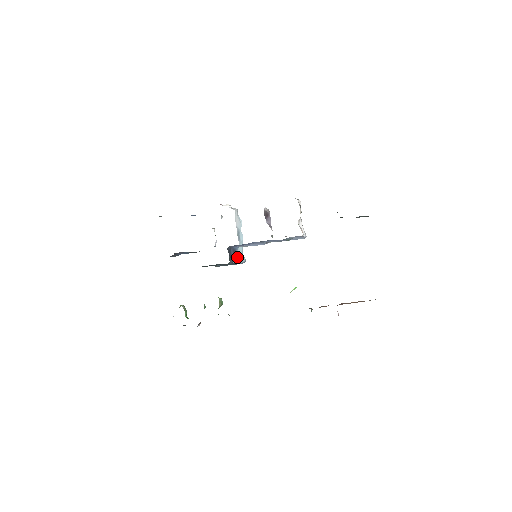
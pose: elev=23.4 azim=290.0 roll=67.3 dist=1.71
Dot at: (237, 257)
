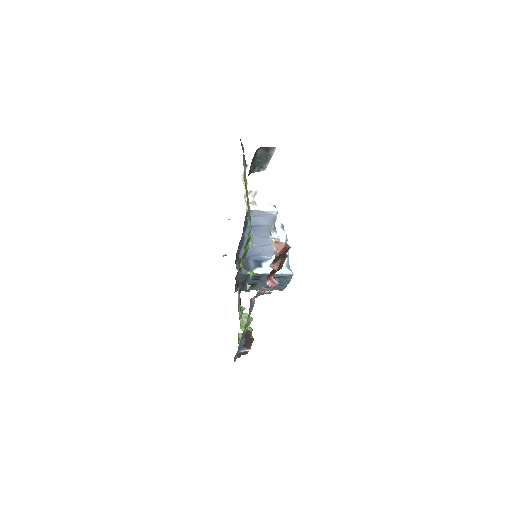
Dot at: (265, 268)
